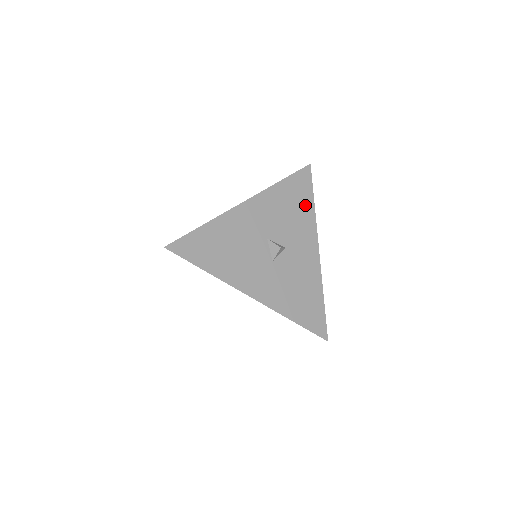
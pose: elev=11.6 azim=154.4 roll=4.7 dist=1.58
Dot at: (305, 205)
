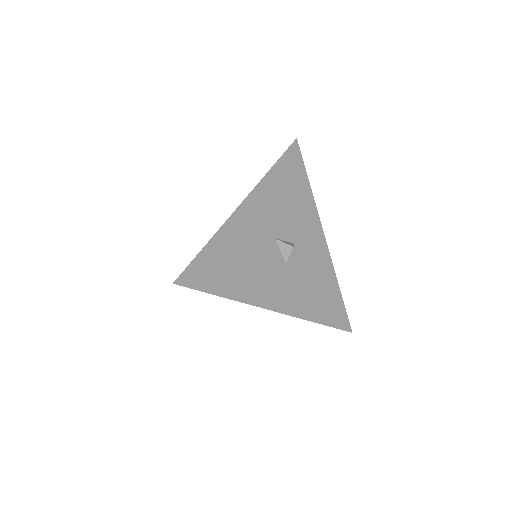
Dot at: (302, 189)
